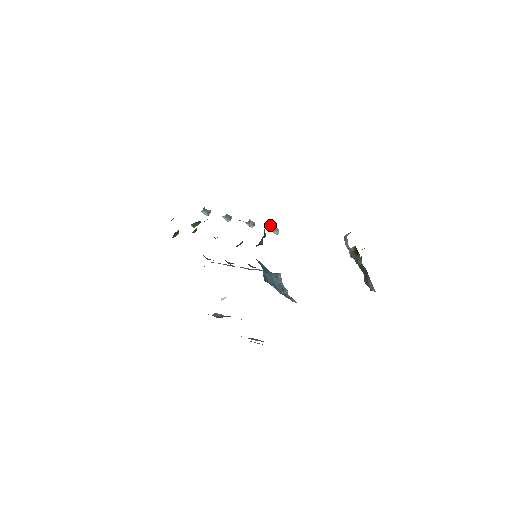
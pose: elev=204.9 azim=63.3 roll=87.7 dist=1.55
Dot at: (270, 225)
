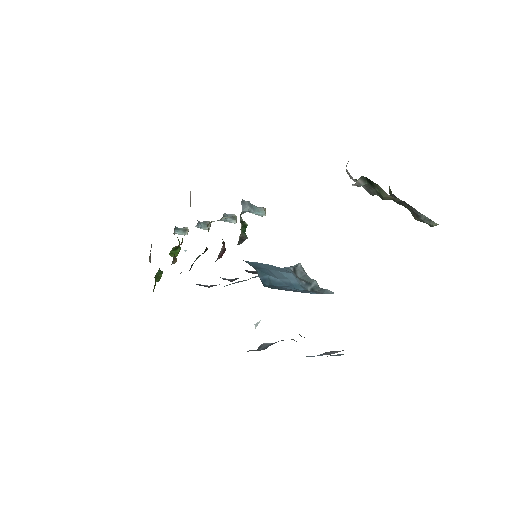
Dot at: (243, 208)
